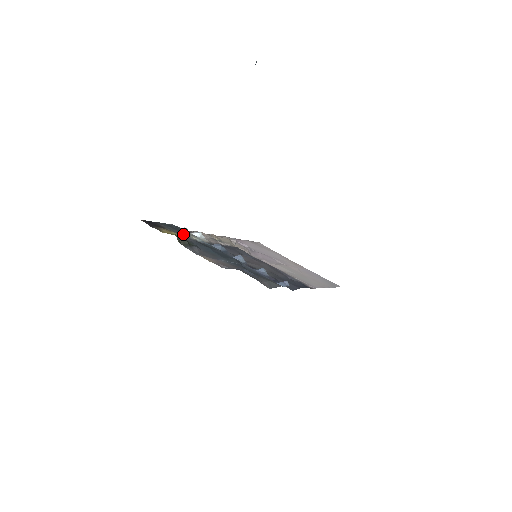
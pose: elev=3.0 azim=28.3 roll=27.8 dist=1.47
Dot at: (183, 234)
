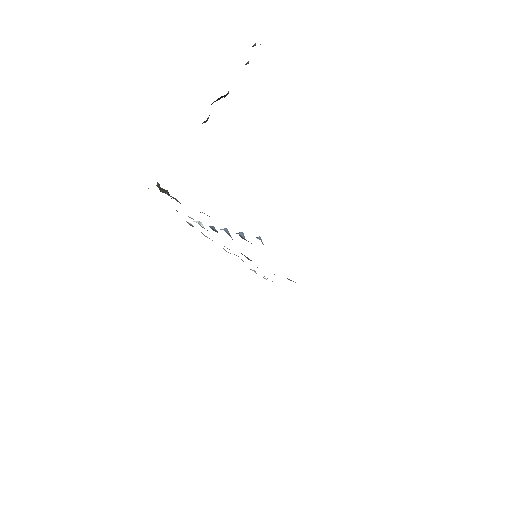
Dot at: occluded
